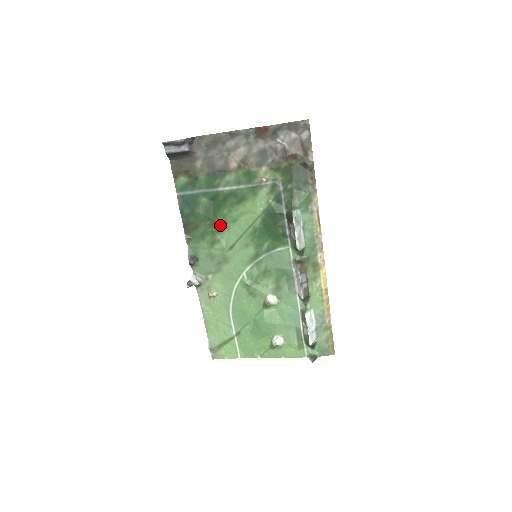
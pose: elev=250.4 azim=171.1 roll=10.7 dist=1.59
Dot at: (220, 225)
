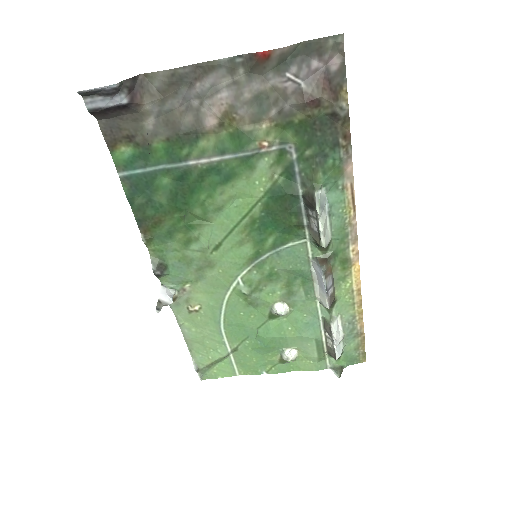
Dot at: (196, 217)
